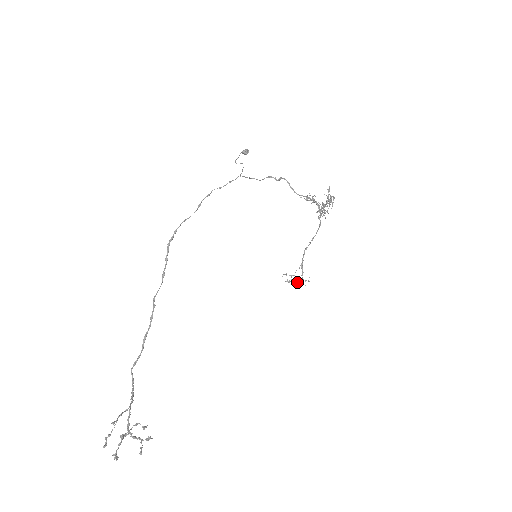
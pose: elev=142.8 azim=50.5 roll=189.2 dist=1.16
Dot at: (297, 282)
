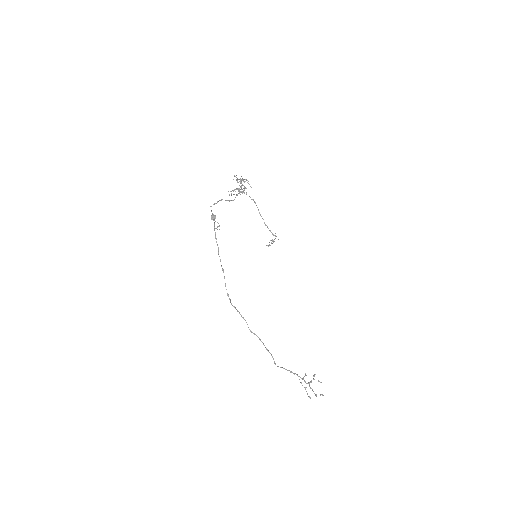
Dot at: occluded
